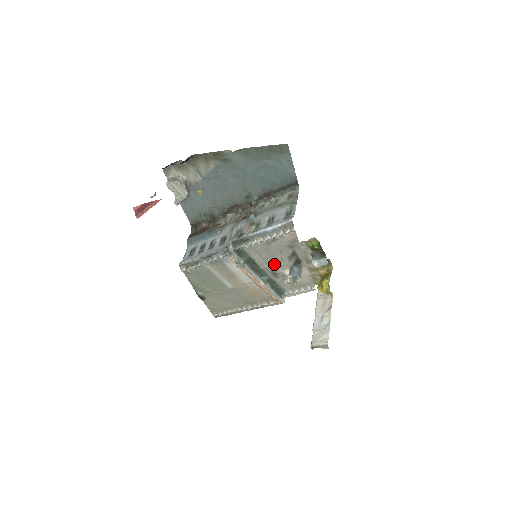
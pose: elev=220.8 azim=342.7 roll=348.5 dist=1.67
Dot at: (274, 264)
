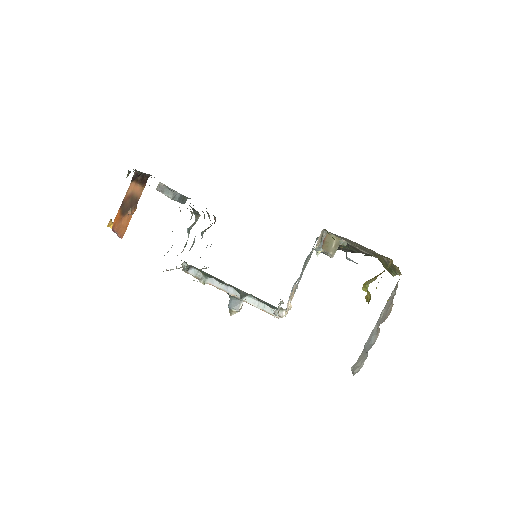
Dot at: occluded
